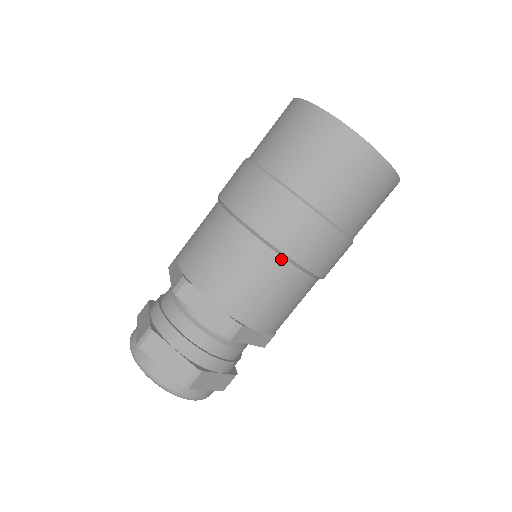
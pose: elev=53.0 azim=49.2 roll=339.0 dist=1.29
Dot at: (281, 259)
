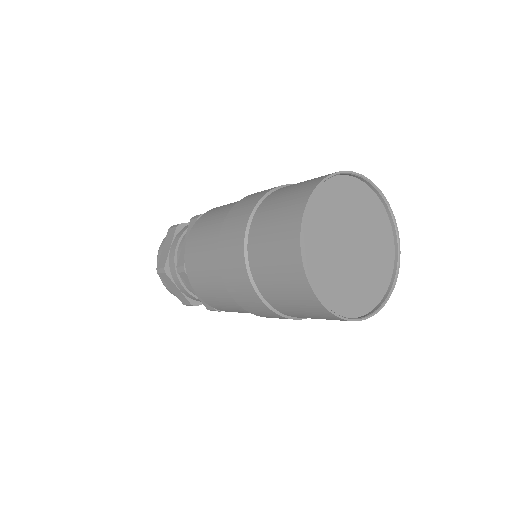
Dot at: occluded
